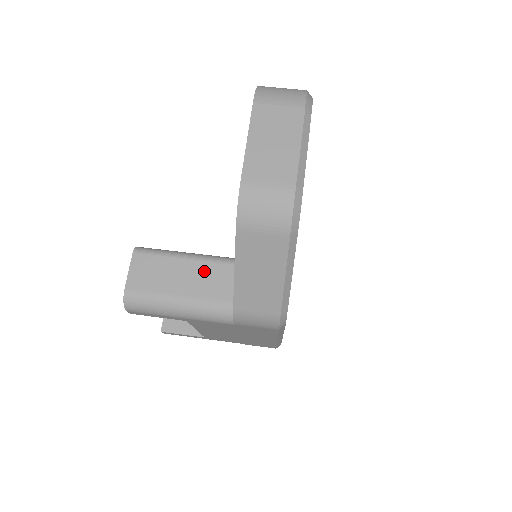
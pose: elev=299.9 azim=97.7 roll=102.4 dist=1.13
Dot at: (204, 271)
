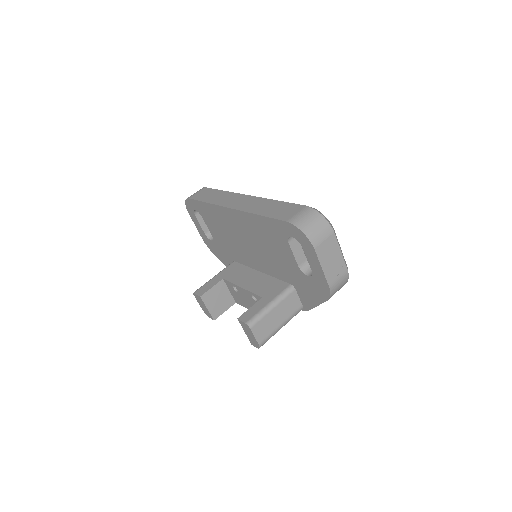
Dot at: (284, 306)
